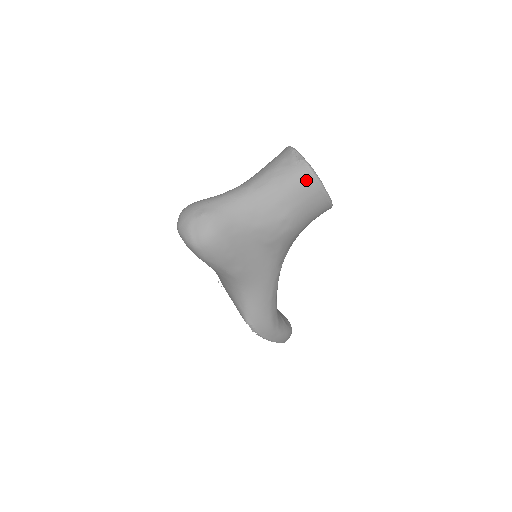
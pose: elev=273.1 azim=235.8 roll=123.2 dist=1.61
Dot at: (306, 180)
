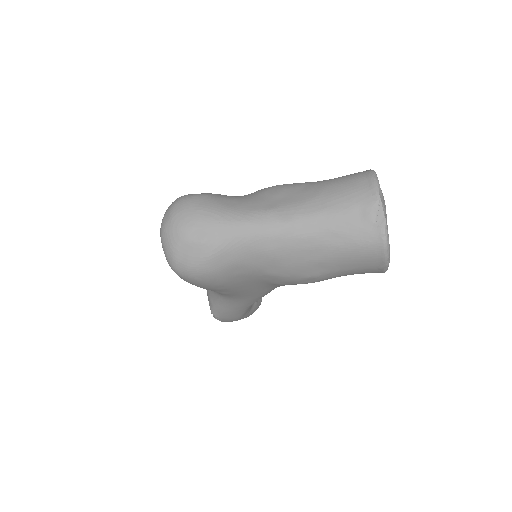
Dot at: (371, 254)
